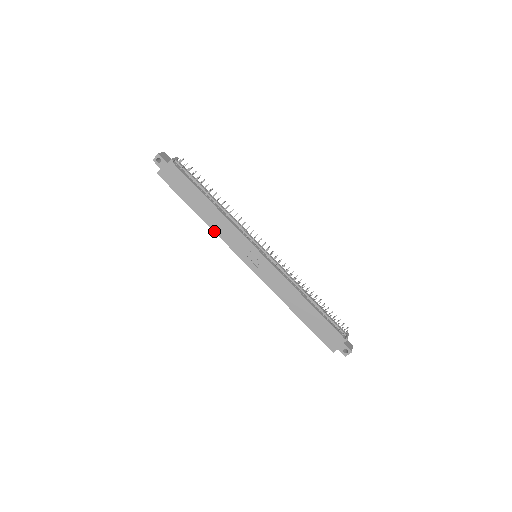
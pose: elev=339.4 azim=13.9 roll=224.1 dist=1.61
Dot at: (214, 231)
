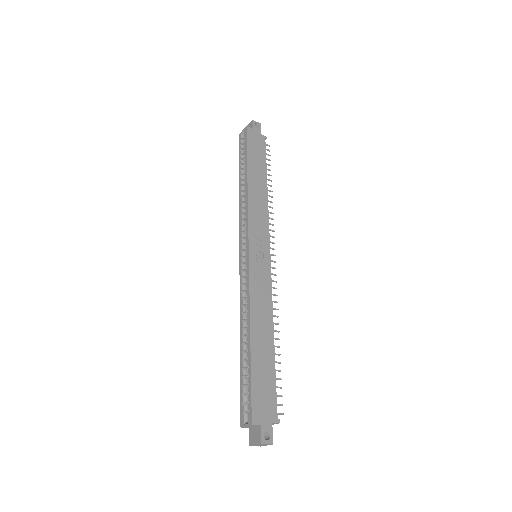
Dot at: (248, 198)
